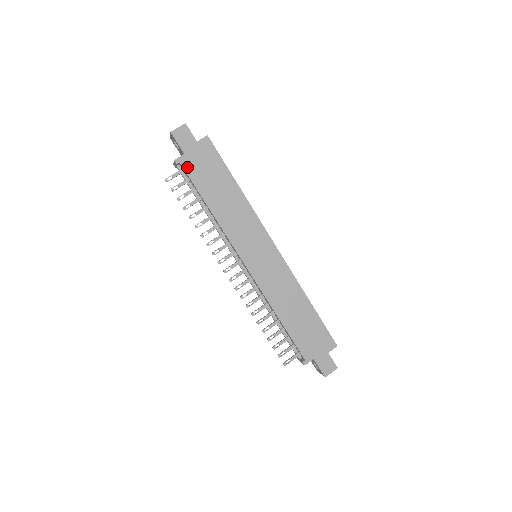
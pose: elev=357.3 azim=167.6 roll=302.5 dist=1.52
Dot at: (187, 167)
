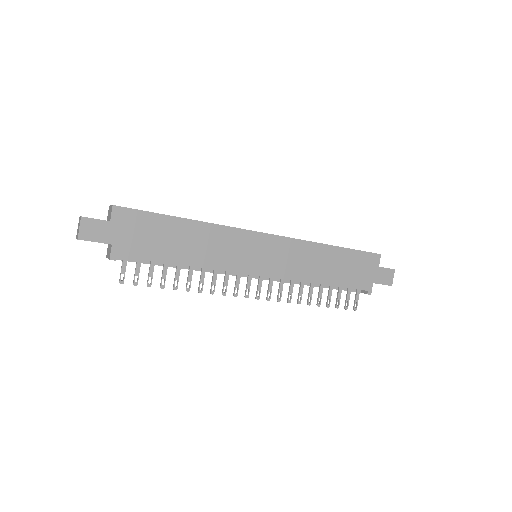
Dot at: (127, 253)
